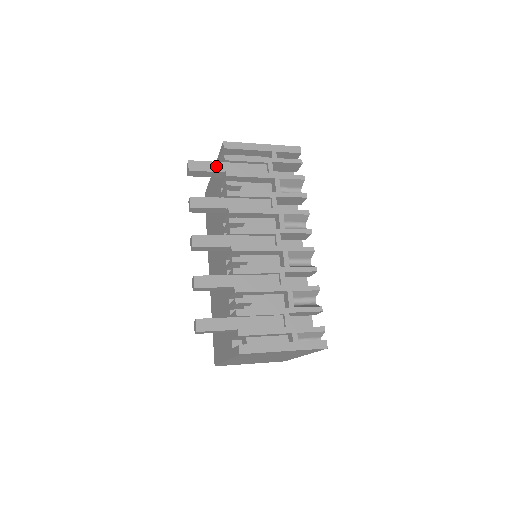
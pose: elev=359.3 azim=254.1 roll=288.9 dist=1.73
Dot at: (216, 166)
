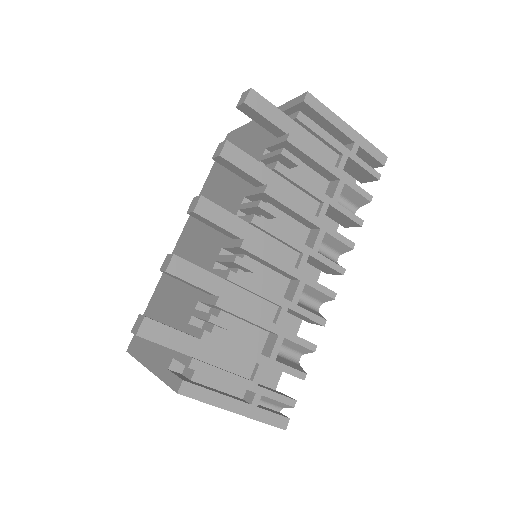
Dot at: (281, 118)
